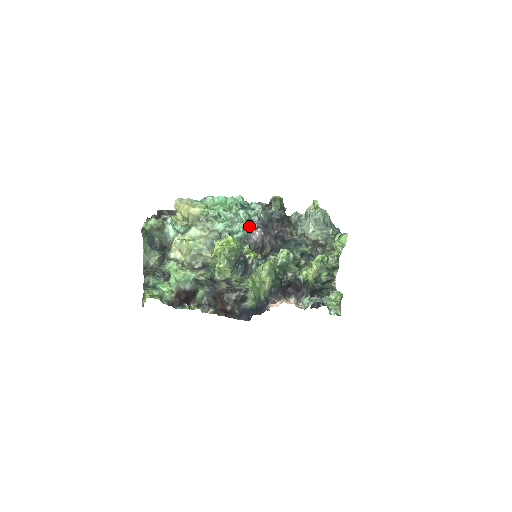
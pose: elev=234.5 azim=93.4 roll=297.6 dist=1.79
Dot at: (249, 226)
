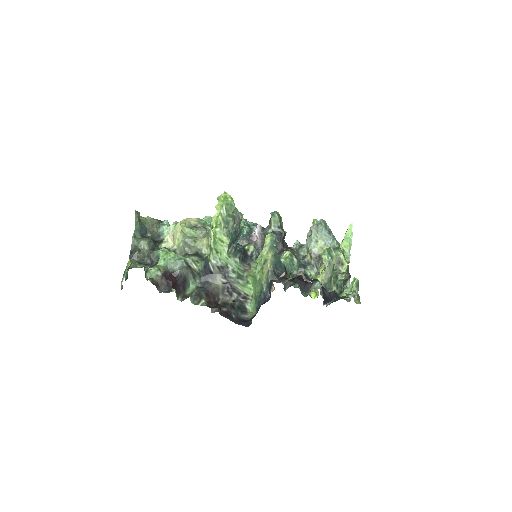
Dot at: (248, 230)
